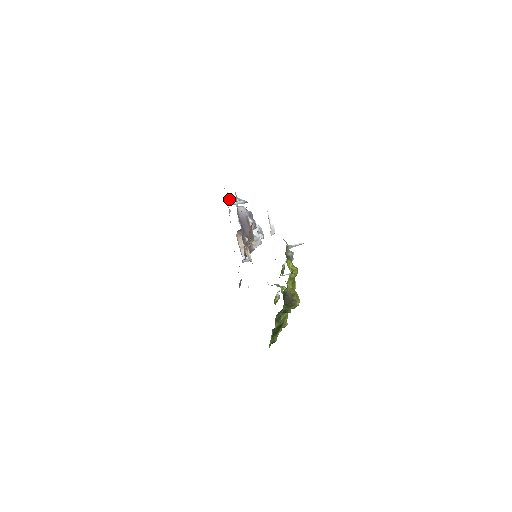
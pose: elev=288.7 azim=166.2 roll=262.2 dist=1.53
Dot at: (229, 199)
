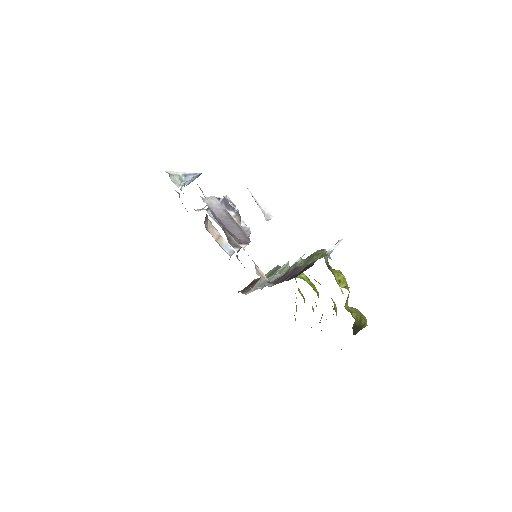
Dot at: (173, 181)
